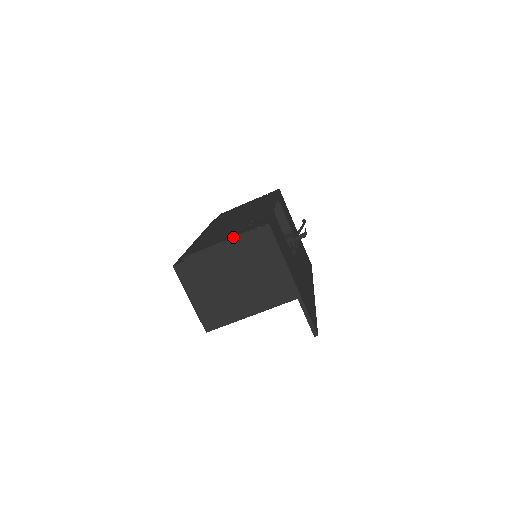
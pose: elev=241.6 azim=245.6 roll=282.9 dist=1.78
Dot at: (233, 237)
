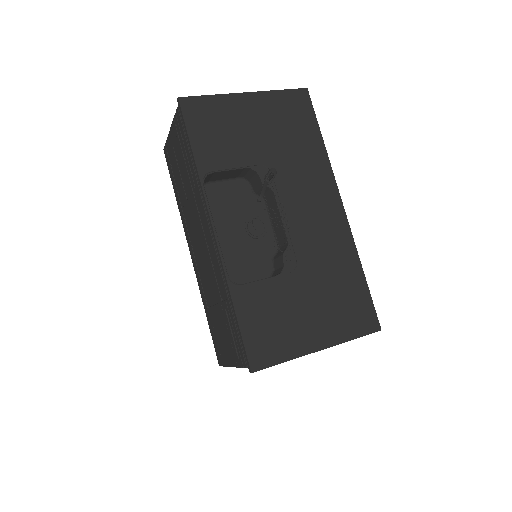
Dot at: (236, 367)
